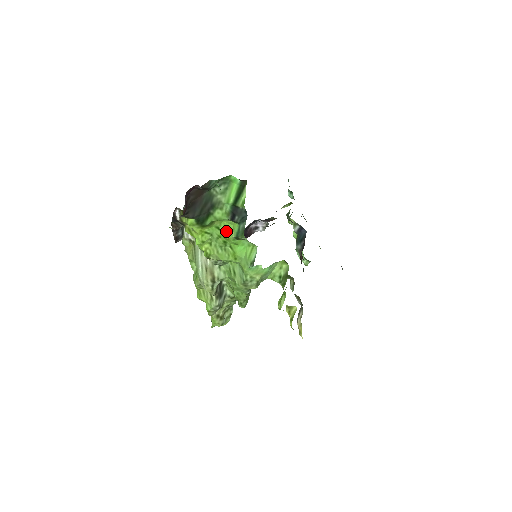
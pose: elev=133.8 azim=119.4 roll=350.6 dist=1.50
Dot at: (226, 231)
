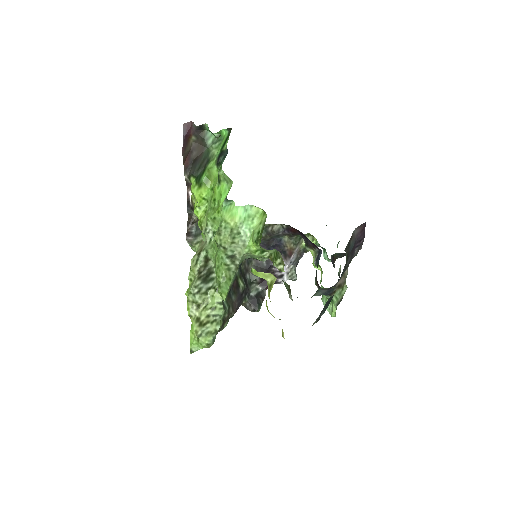
Dot at: (215, 184)
